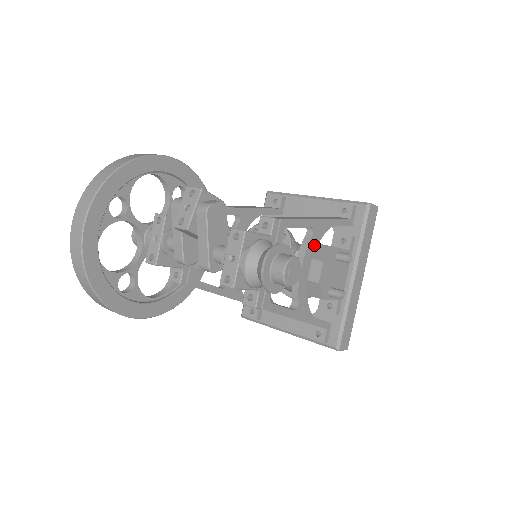
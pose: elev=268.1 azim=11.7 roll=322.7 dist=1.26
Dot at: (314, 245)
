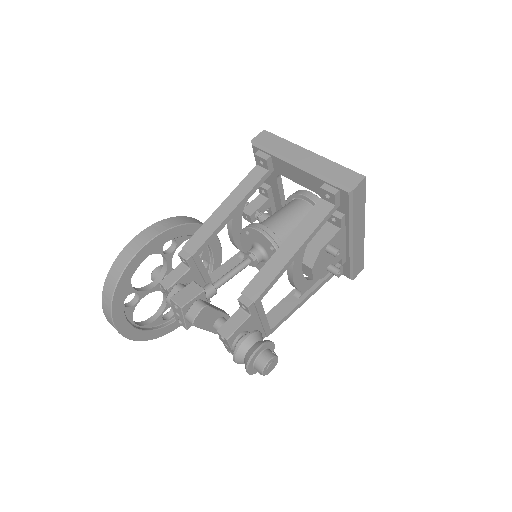
Dot at: (300, 258)
